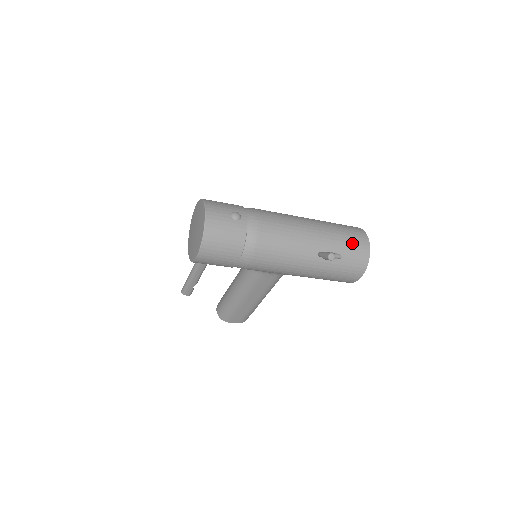
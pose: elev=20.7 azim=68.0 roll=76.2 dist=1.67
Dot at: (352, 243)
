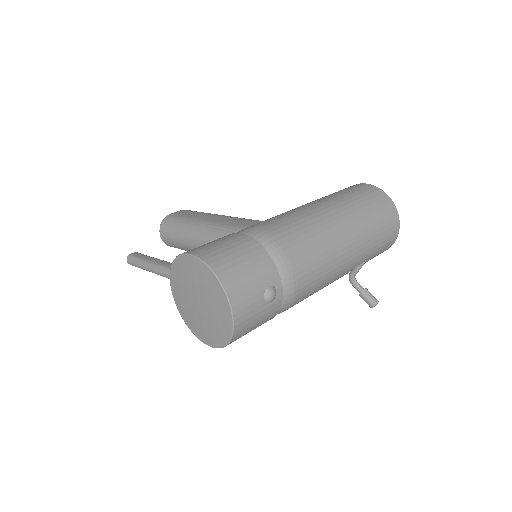
Dot at: (384, 241)
